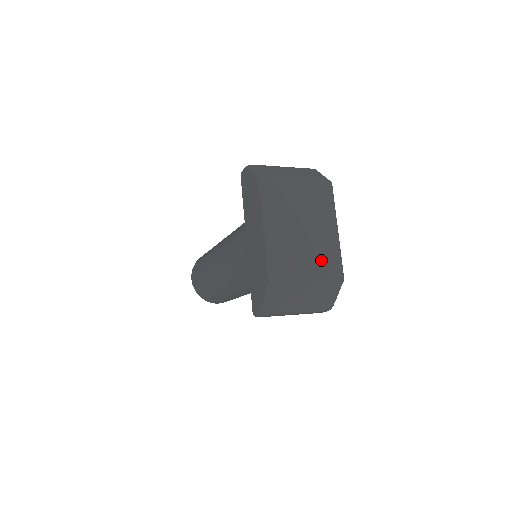
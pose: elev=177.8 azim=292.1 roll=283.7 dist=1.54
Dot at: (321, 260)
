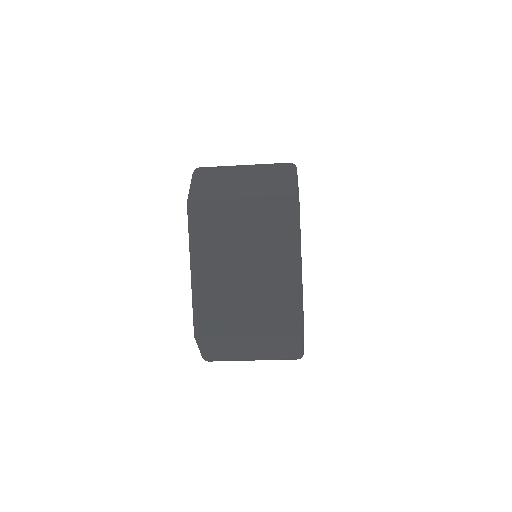
Dot at: (268, 310)
